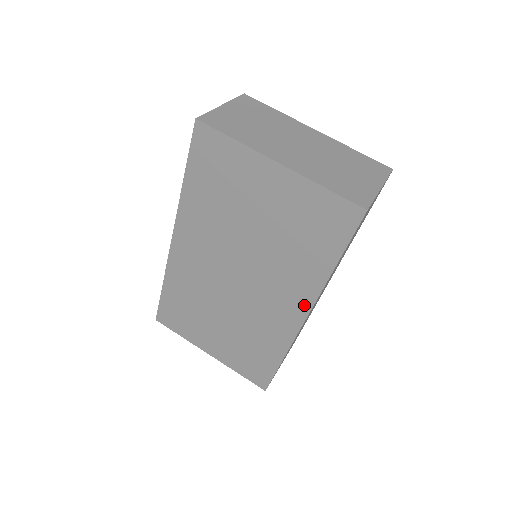
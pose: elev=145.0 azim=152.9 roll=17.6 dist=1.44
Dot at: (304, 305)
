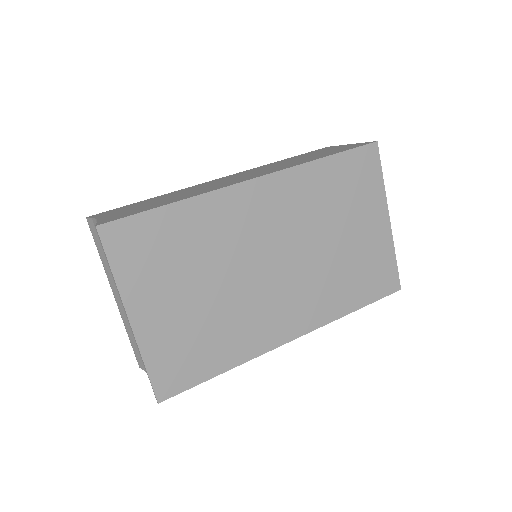
Dot at: (306, 326)
